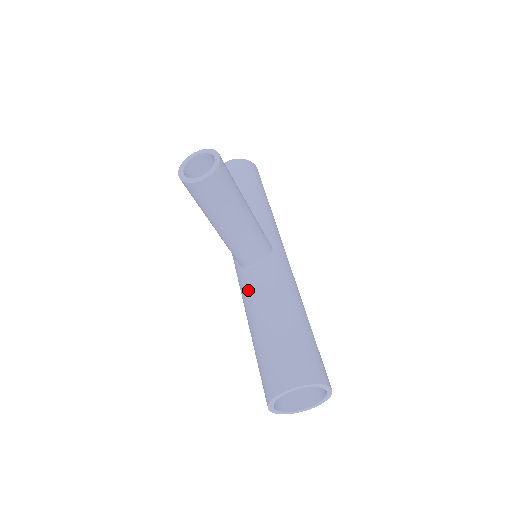
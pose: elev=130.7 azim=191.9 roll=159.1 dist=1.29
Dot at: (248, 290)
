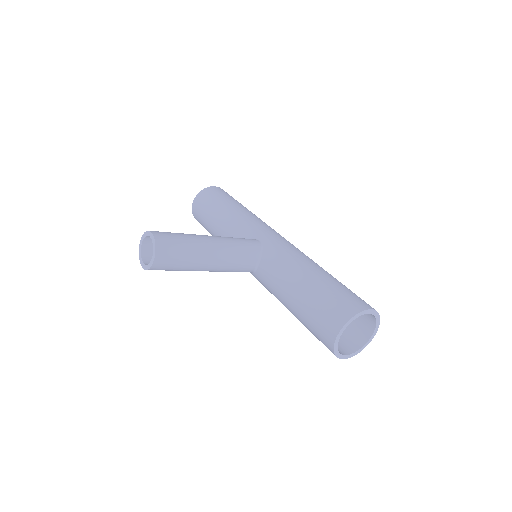
Dot at: (267, 286)
